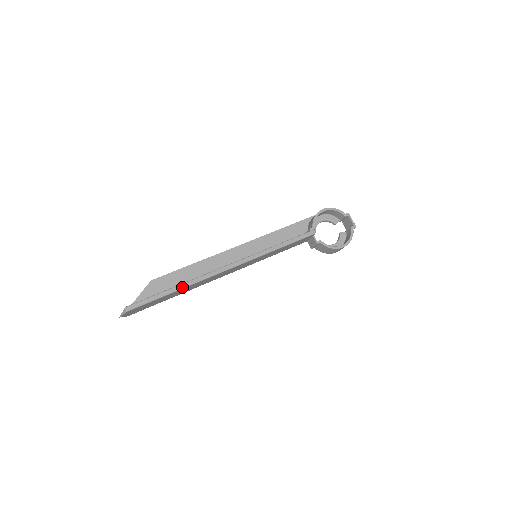
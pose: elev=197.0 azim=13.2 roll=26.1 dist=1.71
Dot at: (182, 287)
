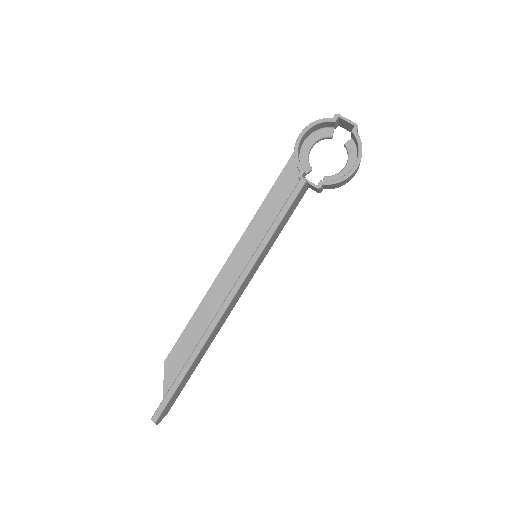
Dot at: (193, 359)
